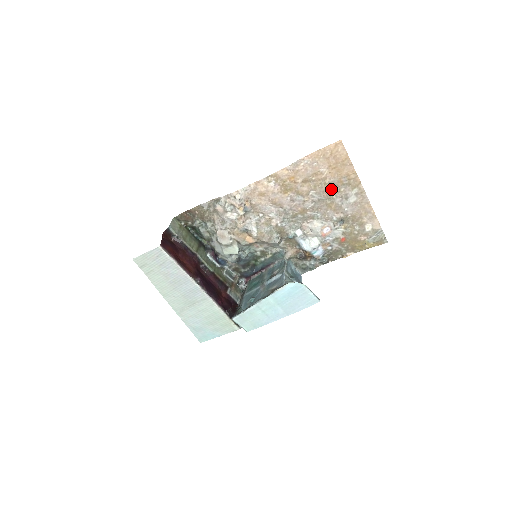
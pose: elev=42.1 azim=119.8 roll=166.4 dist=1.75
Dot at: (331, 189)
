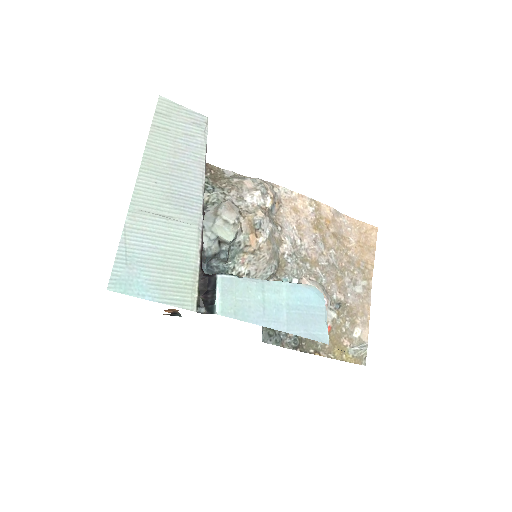
Dot at: (348, 263)
